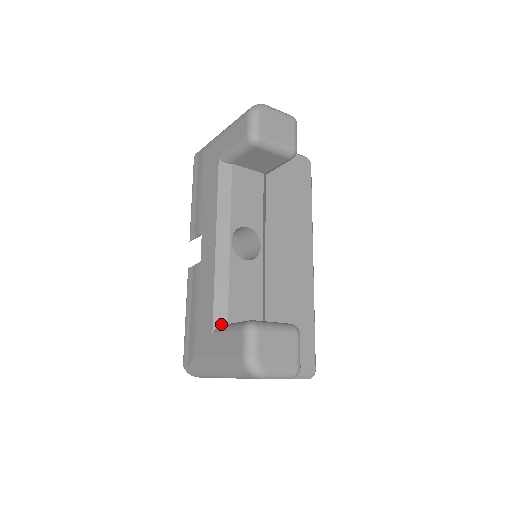
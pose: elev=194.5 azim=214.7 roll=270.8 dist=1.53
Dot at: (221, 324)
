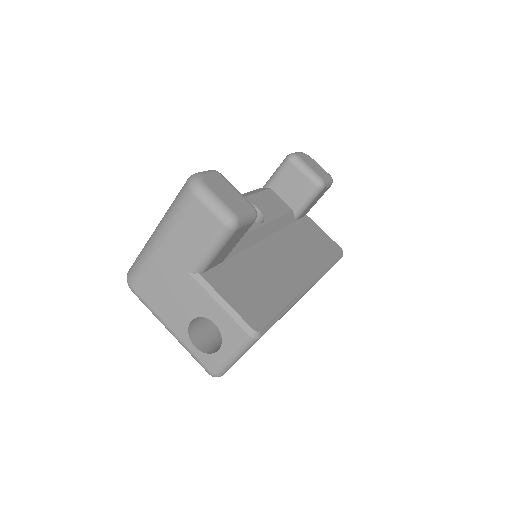
Dot at: occluded
